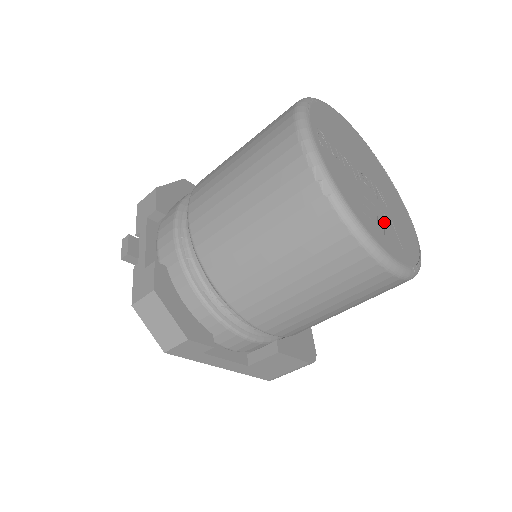
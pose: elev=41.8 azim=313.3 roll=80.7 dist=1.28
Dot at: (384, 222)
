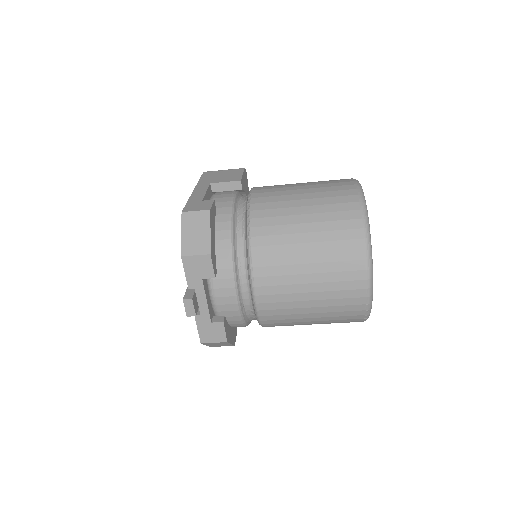
Dot at: occluded
